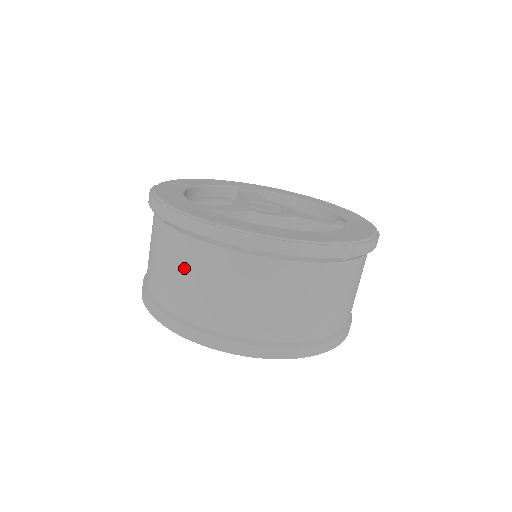
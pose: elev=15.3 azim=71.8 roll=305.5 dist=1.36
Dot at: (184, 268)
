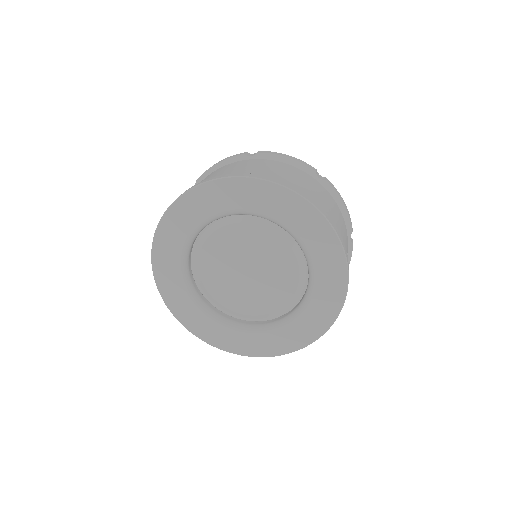
Dot at: occluded
